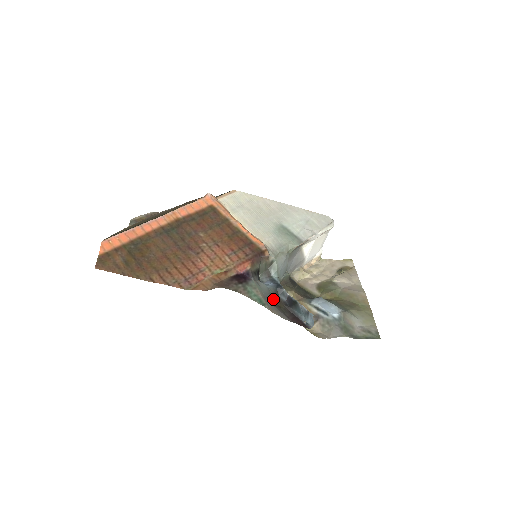
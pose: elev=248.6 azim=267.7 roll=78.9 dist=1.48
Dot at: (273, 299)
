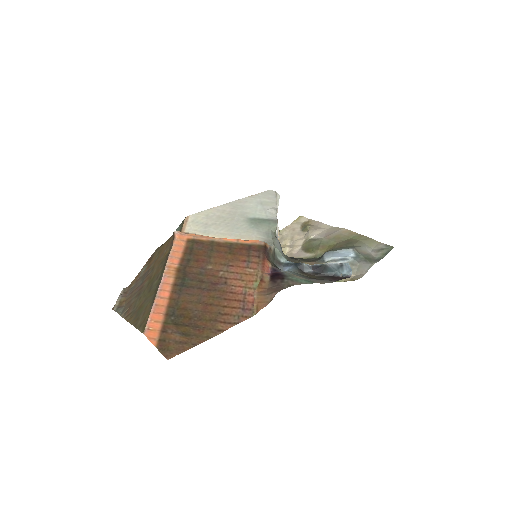
Dot at: (305, 276)
